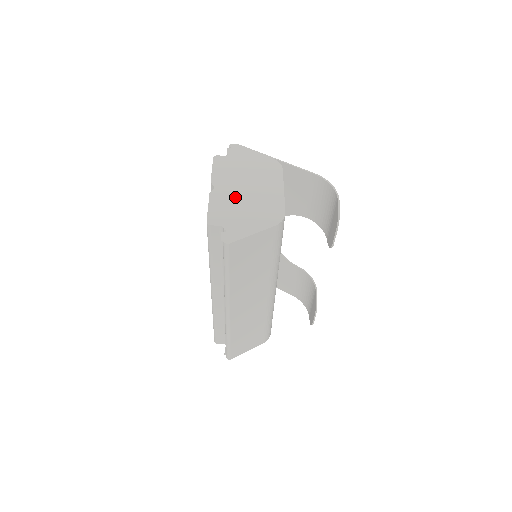
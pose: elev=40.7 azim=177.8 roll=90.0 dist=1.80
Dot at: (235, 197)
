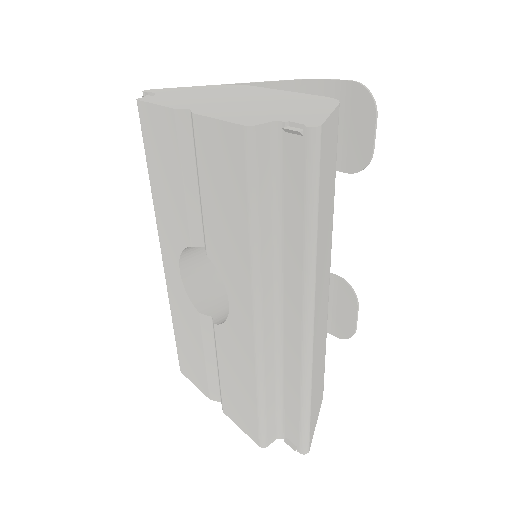
Dot at: (237, 106)
